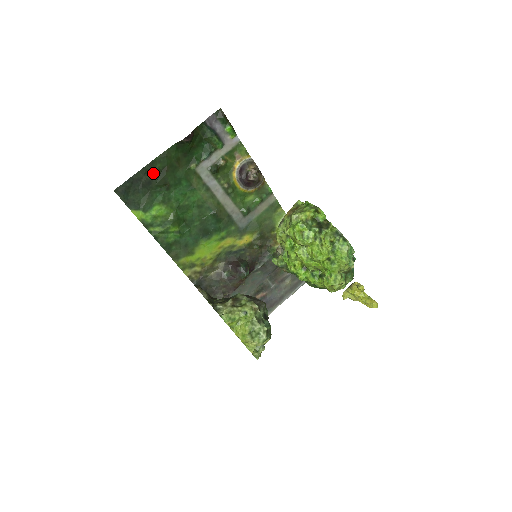
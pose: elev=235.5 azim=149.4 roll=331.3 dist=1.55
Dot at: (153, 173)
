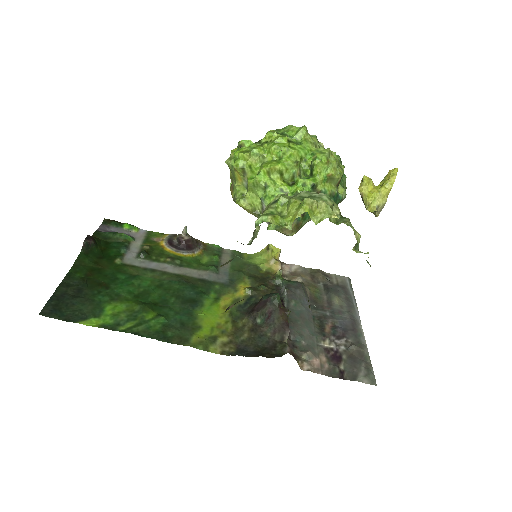
Dot at: (77, 283)
